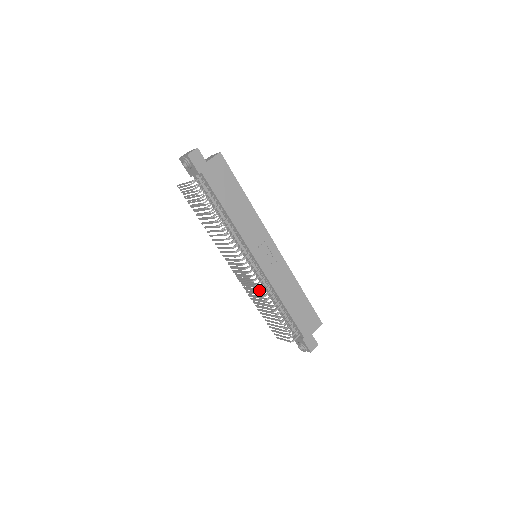
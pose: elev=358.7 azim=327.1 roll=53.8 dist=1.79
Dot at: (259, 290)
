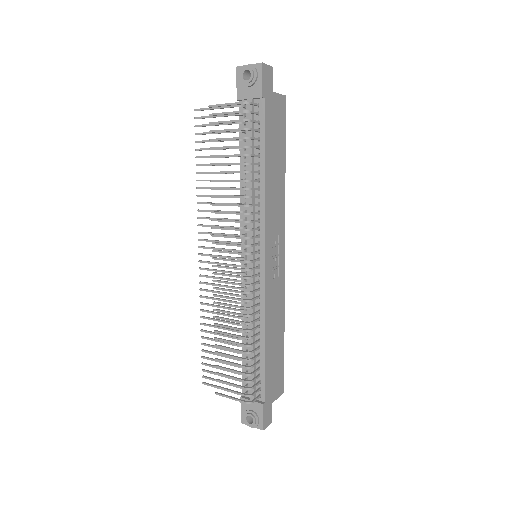
Dot at: (235, 308)
